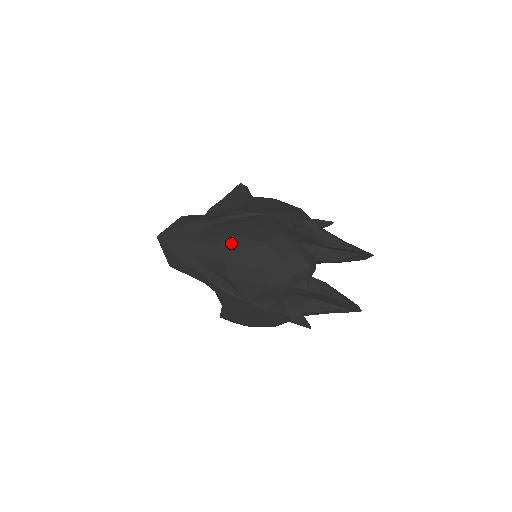
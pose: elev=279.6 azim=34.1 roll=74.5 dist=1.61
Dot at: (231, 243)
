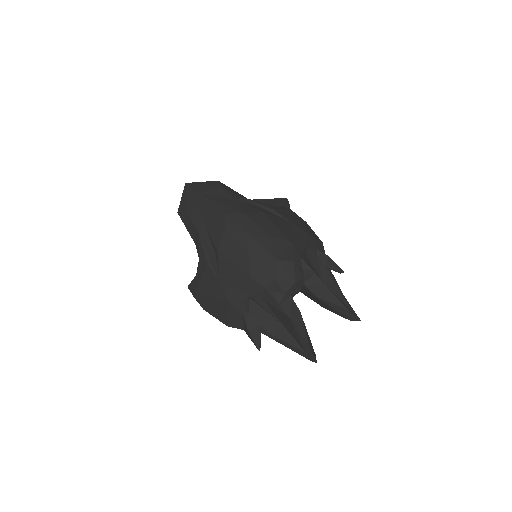
Dot at: (241, 219)
